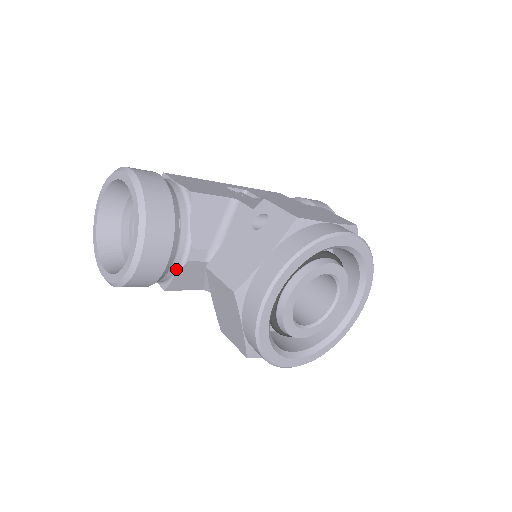
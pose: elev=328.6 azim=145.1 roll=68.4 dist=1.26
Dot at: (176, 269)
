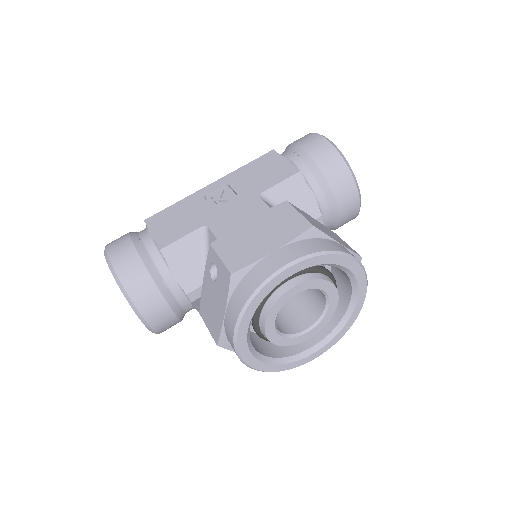
Dot at: (189, 307)
